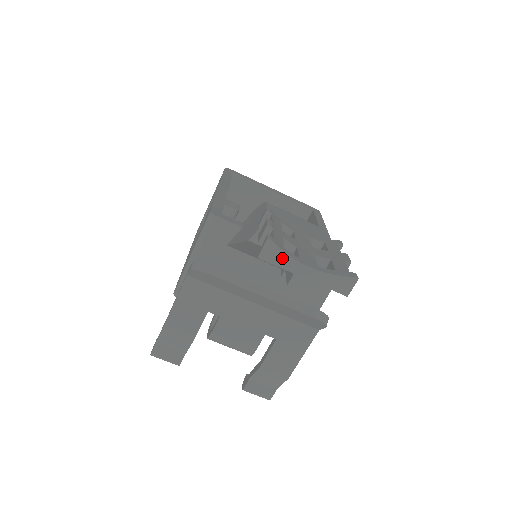
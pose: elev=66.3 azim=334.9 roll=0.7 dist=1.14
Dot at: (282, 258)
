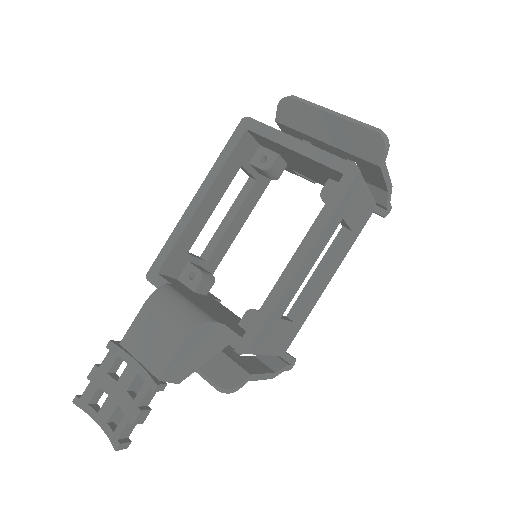
Dot at: (88, 411)
